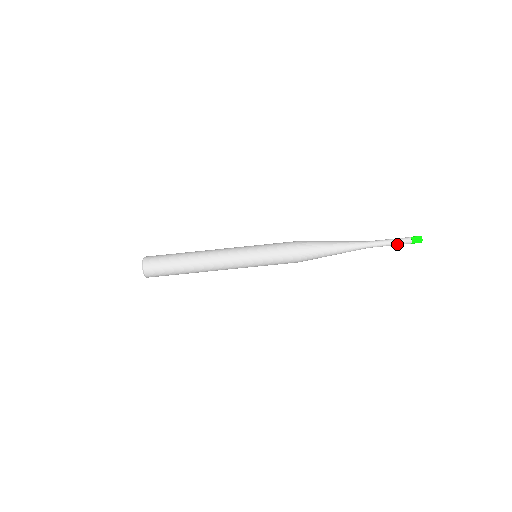
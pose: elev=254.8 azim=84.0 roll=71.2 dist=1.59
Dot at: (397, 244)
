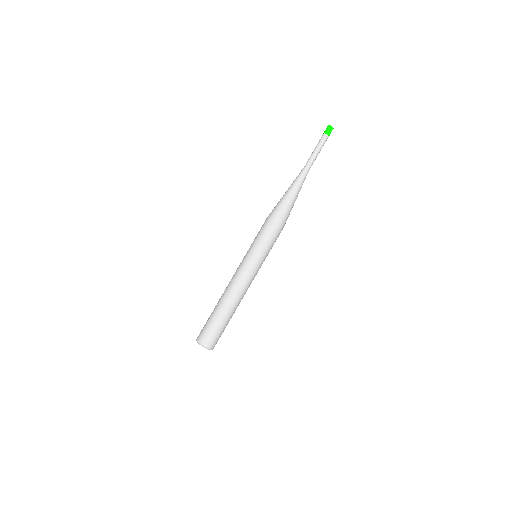
Dot at: (320, 146)
